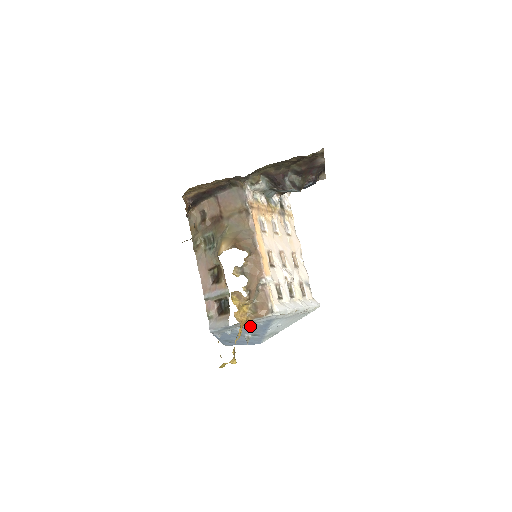
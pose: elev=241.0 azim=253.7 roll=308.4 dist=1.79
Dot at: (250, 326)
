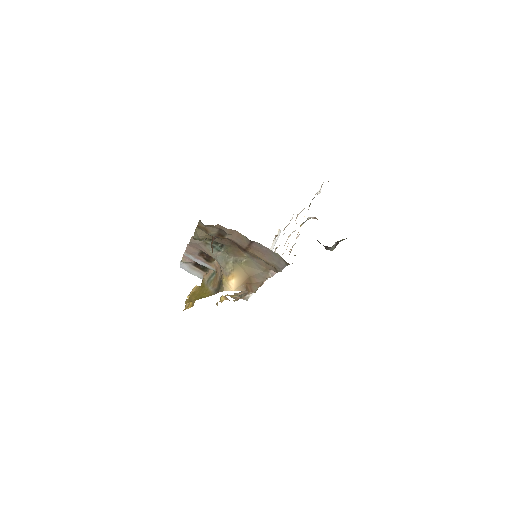
Dot at: occluded
